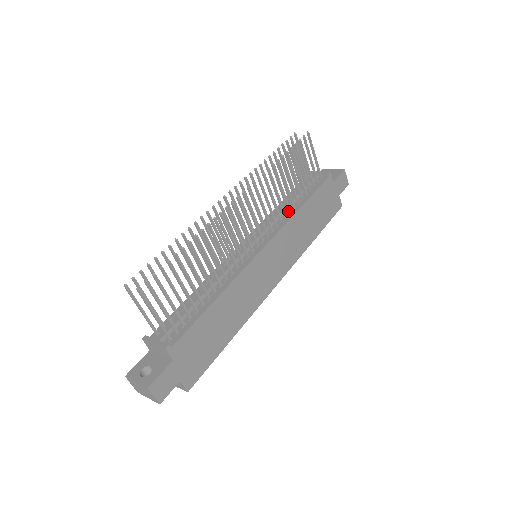
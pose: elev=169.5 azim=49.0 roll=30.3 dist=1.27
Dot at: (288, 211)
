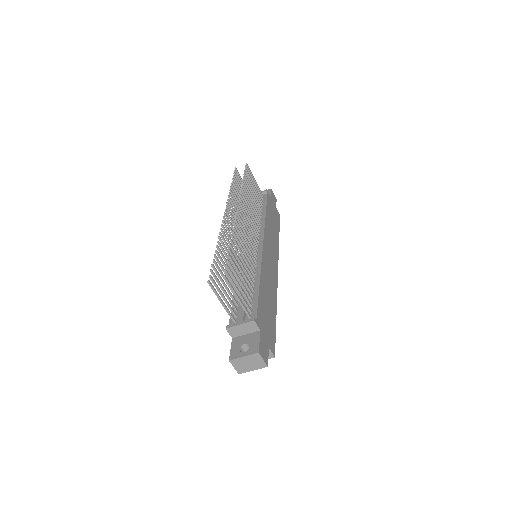
Dot at: (259, 220)
